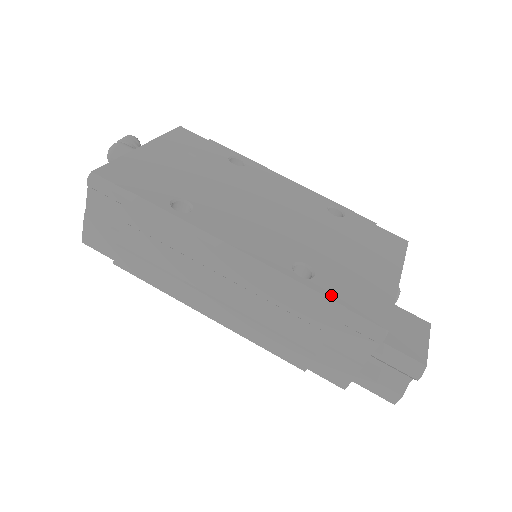
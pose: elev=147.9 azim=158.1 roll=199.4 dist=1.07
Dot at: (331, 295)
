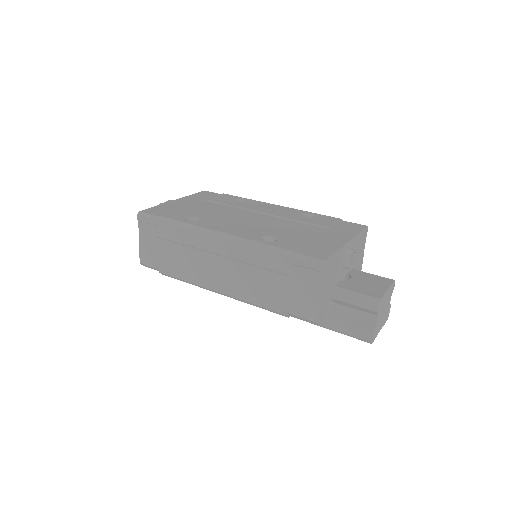
Dot at: (285, 247)
